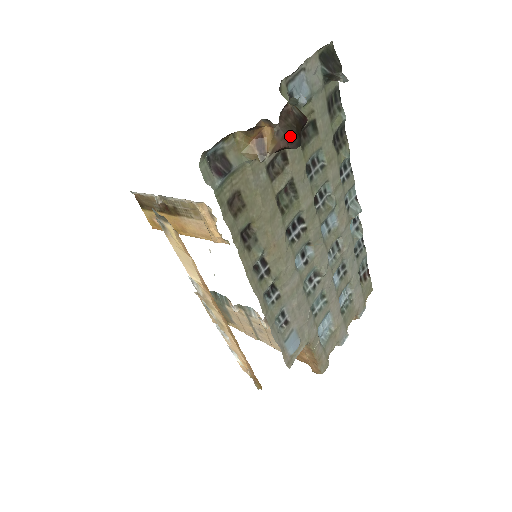
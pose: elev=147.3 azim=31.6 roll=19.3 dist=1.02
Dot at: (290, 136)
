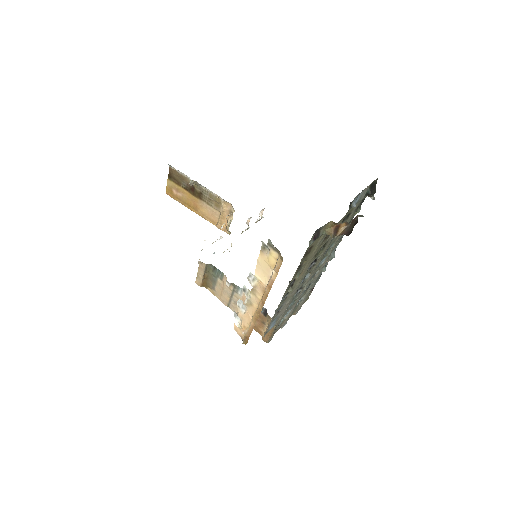
Dot at: (350, 230)
